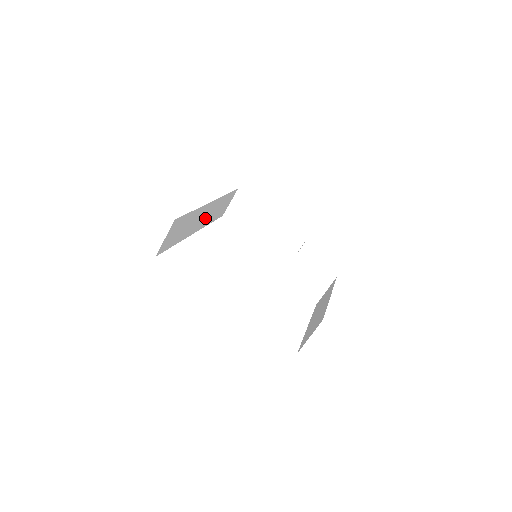
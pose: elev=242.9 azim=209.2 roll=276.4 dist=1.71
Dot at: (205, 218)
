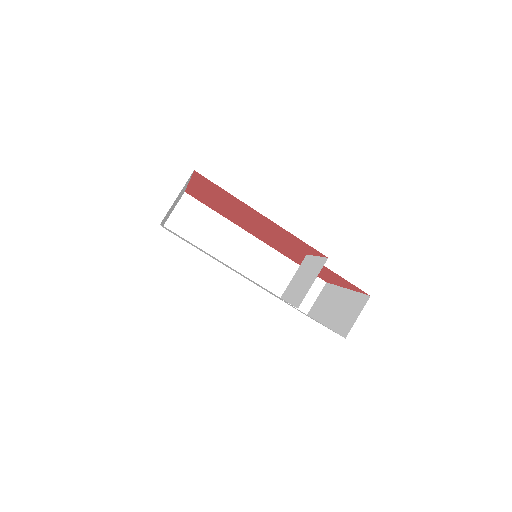
Dot at: (255, 265)
